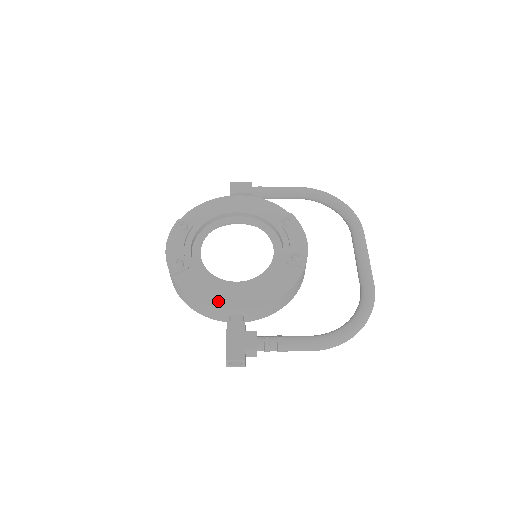
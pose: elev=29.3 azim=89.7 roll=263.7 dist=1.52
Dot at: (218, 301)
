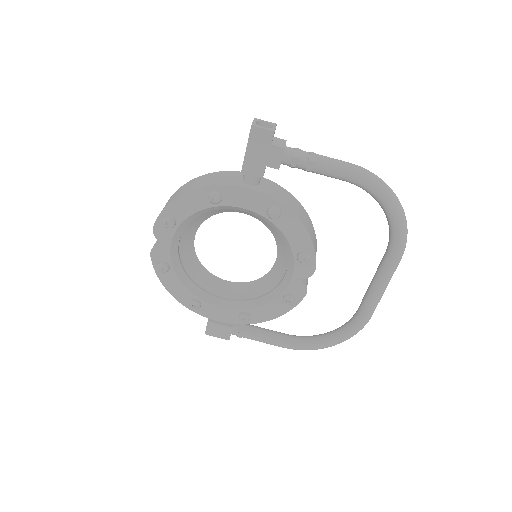
Dot at: occluded
